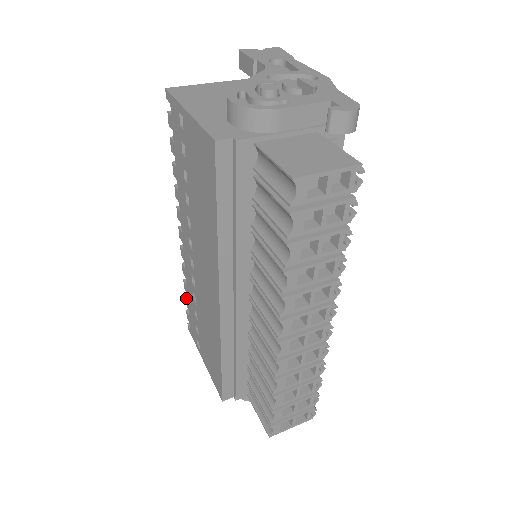
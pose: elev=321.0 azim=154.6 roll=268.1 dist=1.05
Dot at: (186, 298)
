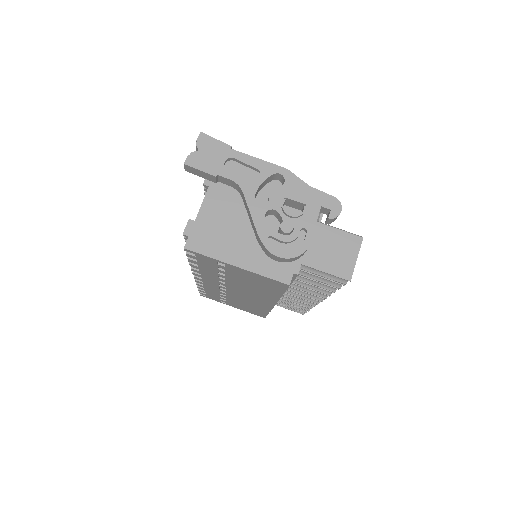
Dot at: occluded
